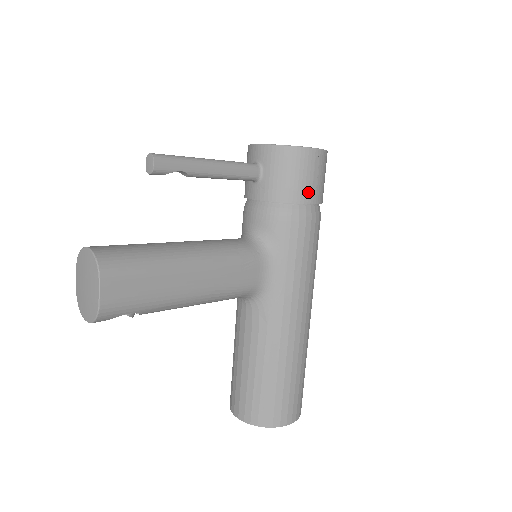
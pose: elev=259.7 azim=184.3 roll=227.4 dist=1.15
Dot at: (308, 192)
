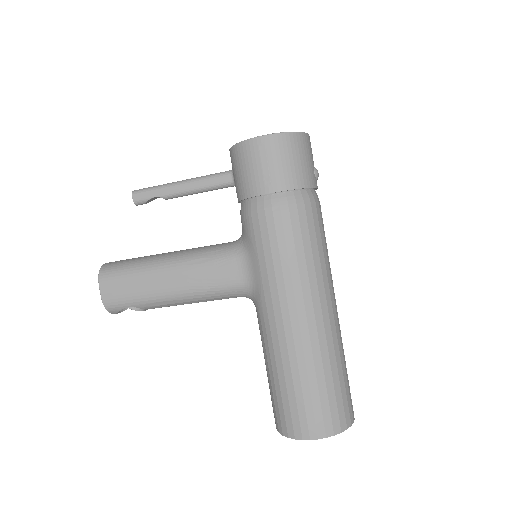
Dot at: (259, 183)
